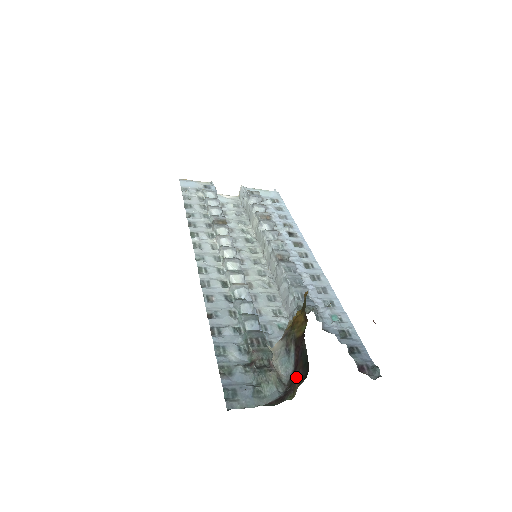
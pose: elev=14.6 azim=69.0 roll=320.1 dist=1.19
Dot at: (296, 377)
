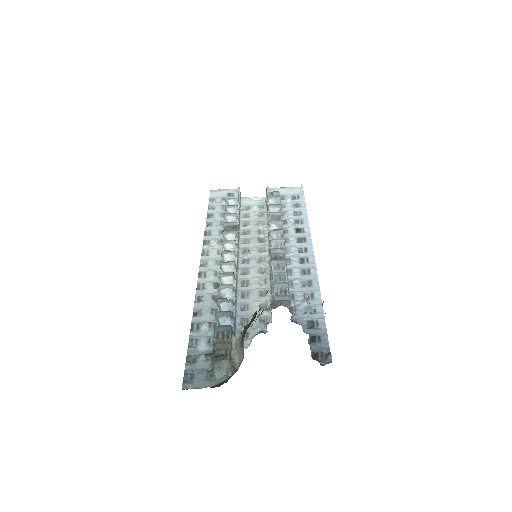
Dot at: occluded
